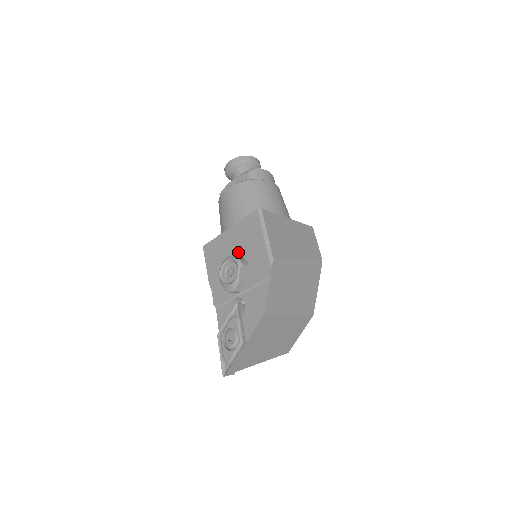
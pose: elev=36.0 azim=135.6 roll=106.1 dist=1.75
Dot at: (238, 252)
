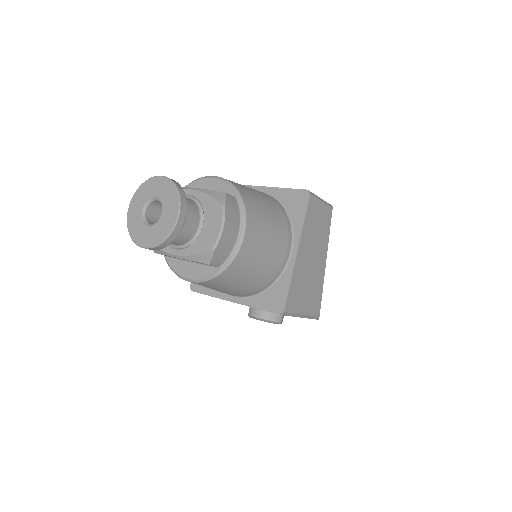
Dot at: occluded
